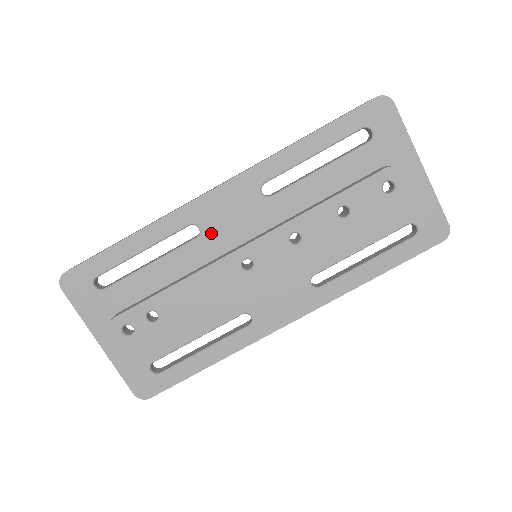
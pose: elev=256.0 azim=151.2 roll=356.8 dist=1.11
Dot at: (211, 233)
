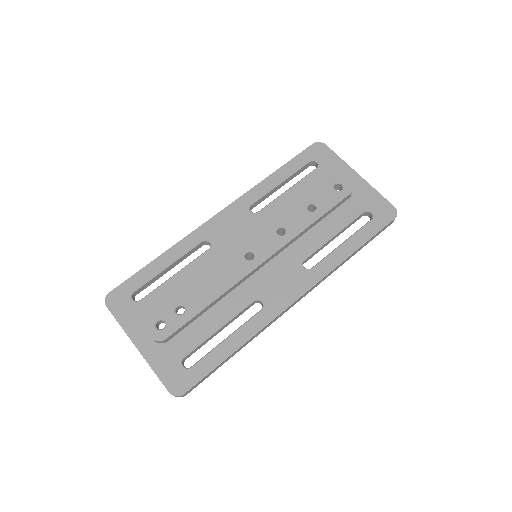
Dot at: (219, 244)
